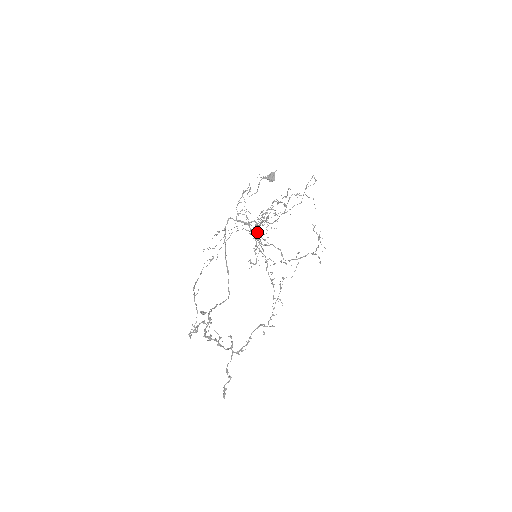
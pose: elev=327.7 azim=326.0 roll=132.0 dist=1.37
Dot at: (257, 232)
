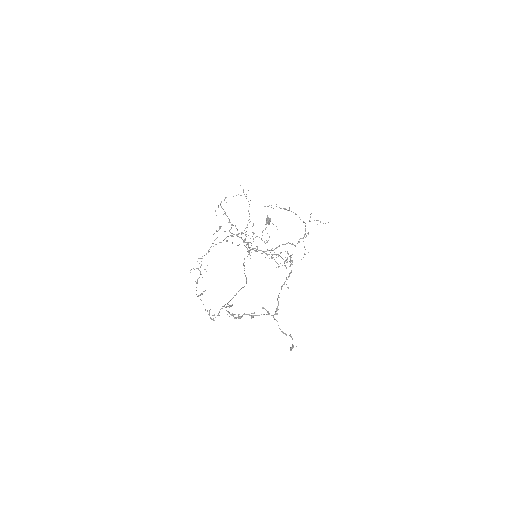
Dot at: (226, 240)
